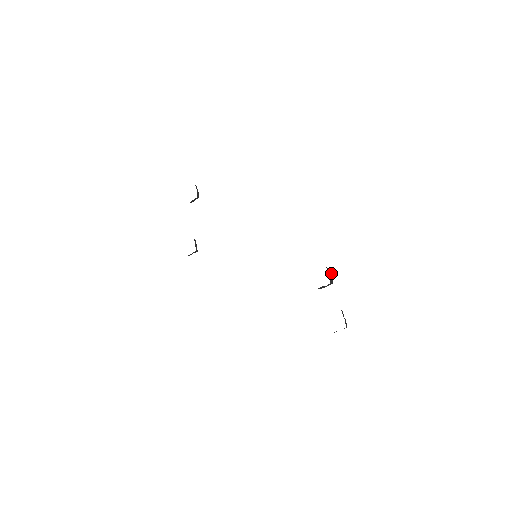
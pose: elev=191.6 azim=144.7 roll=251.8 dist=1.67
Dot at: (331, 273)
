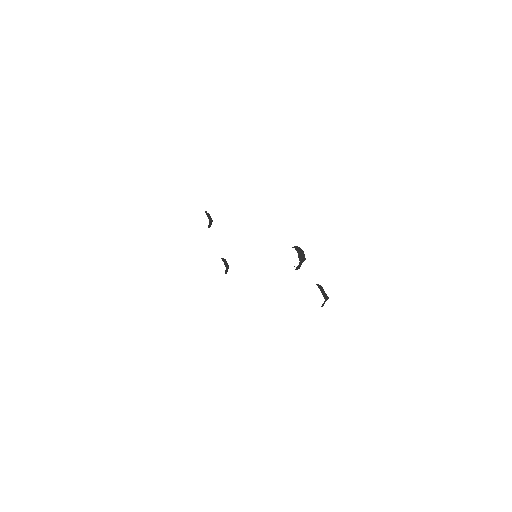
Dot at: (299, 250)
